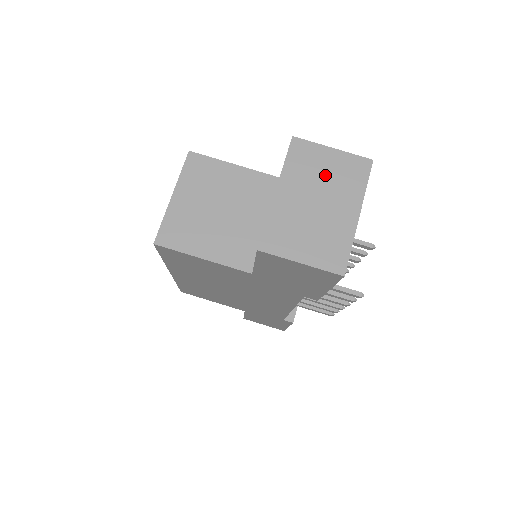
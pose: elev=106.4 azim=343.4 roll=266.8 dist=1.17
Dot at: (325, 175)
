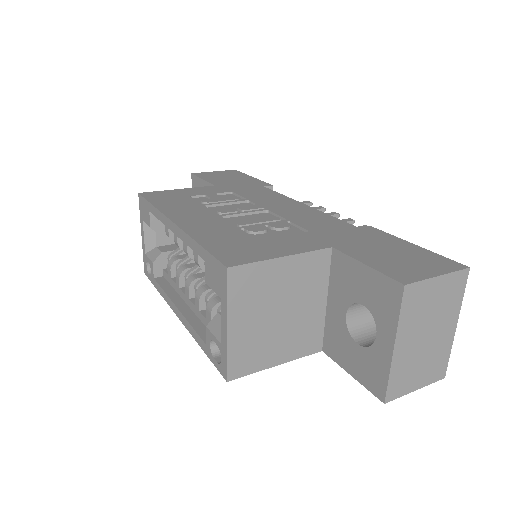
Dot at: (433, 307)
